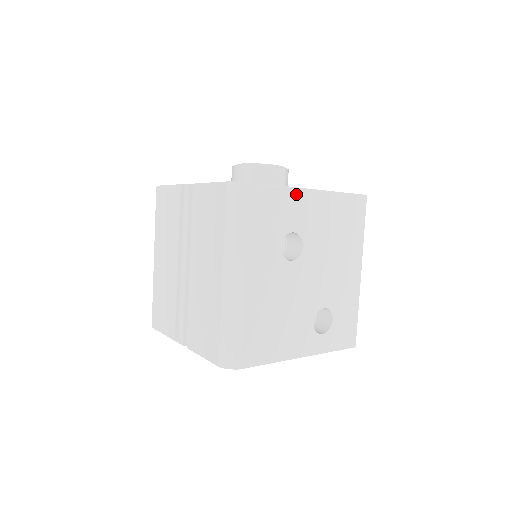
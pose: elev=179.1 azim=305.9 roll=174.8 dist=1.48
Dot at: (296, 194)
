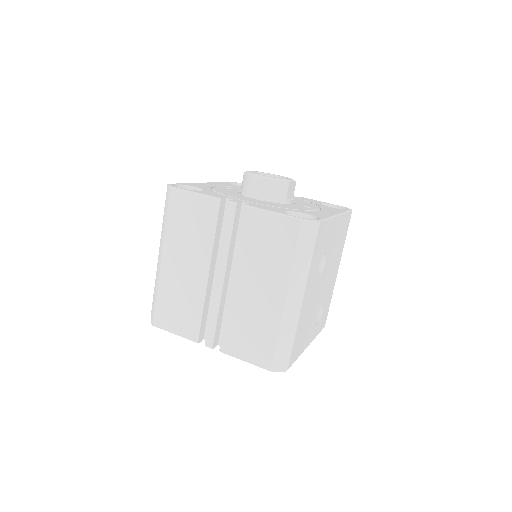
Dot at: (332, 222)
